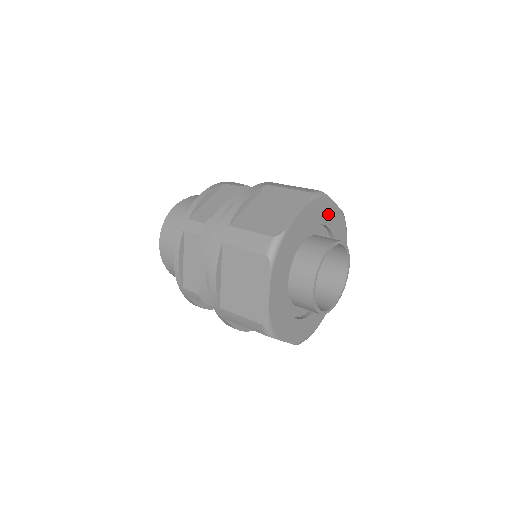
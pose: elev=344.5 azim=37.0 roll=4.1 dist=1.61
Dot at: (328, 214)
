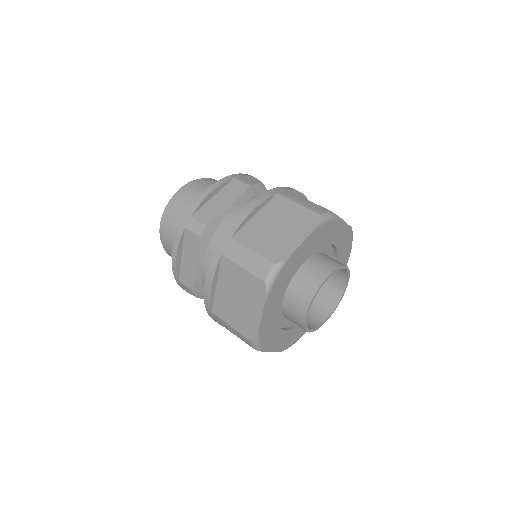
Dot at: (342, 262)
